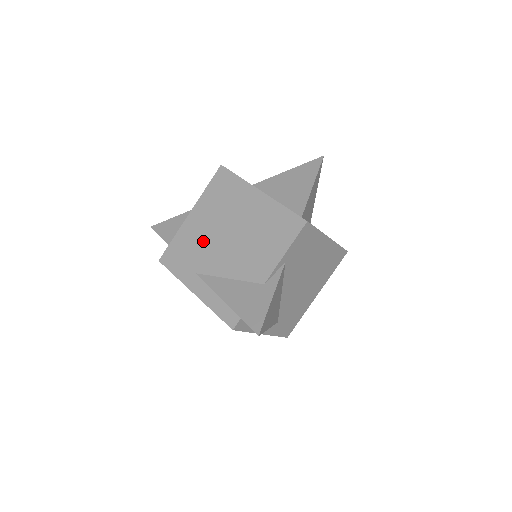
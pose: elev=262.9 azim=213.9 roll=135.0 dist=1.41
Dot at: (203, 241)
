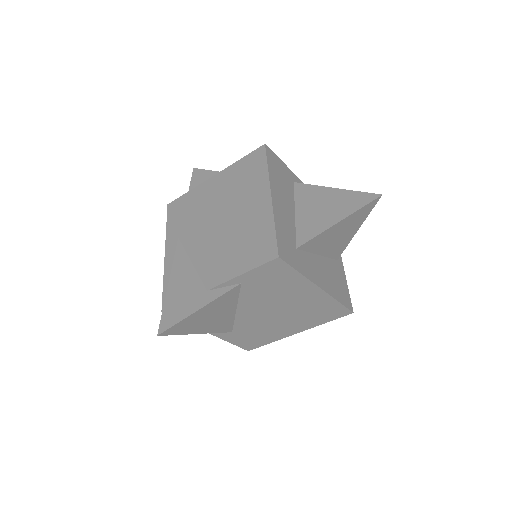
Dot at: (202, 211)
